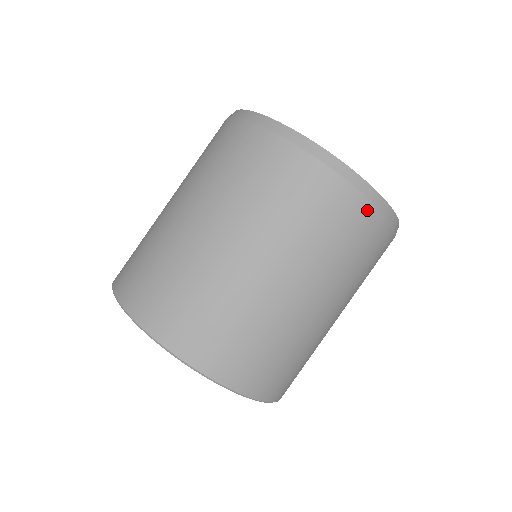
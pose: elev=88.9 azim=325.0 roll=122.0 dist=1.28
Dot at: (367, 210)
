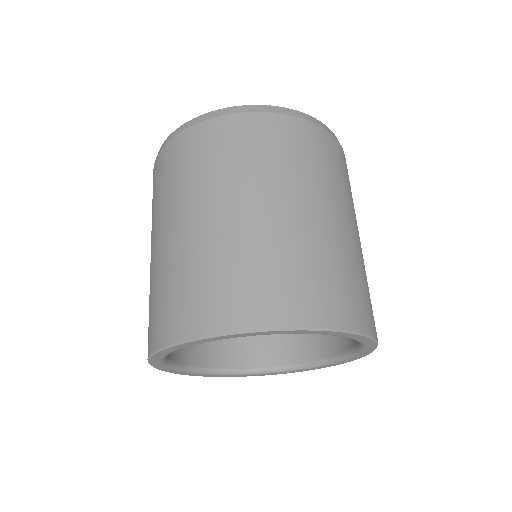
Dot at: (342, 152)
